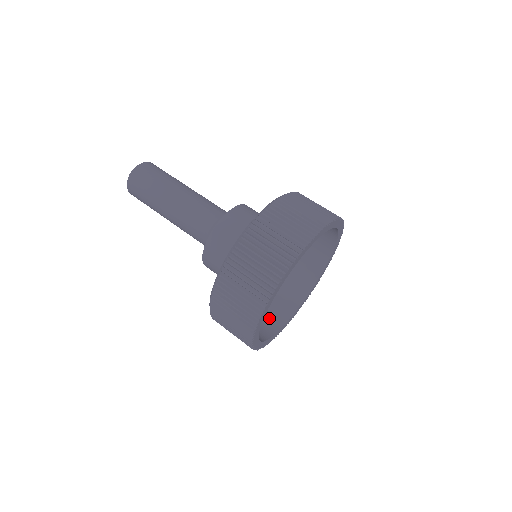
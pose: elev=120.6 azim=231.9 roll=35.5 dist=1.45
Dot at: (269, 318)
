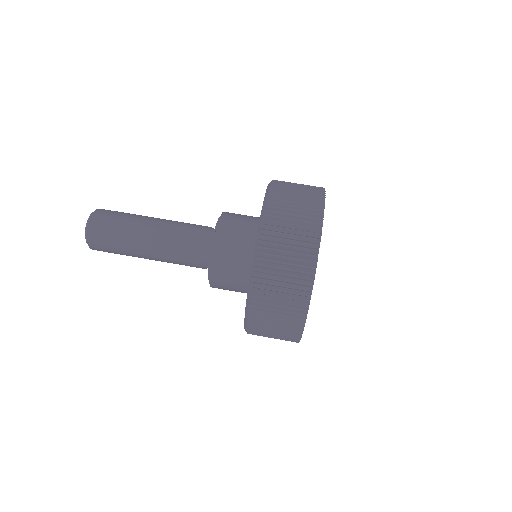
Dot at: occluded
